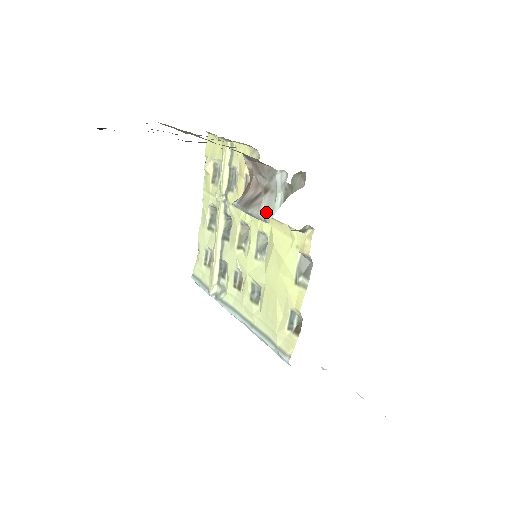
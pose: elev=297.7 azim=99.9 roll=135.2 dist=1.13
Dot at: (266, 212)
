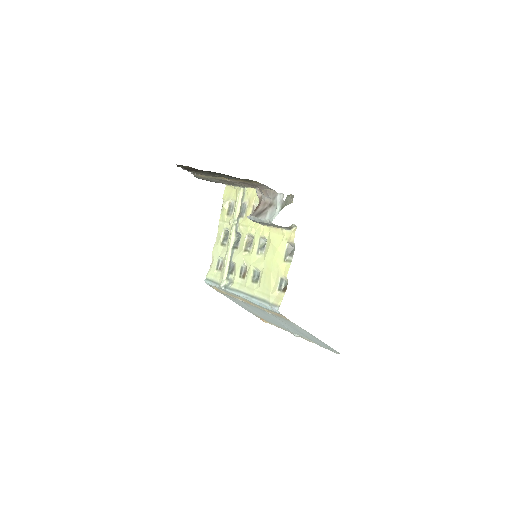
Dot at: (270, 217)
